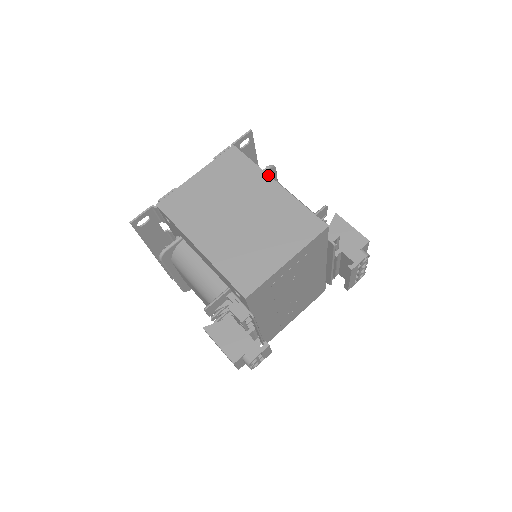
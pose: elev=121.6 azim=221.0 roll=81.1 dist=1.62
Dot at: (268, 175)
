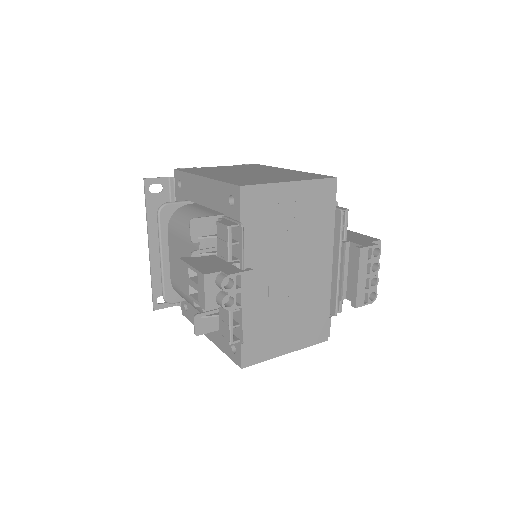
Dot at: occluded
